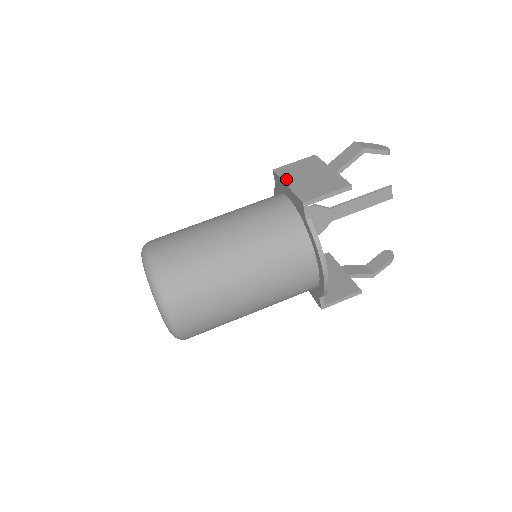
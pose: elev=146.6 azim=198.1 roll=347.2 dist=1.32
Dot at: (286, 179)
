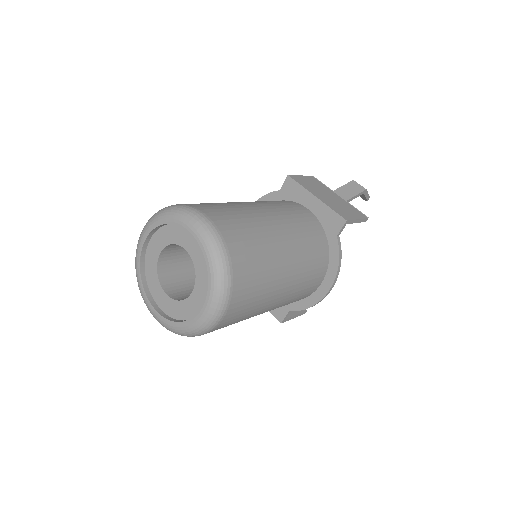
Dot at: (311, 190)
